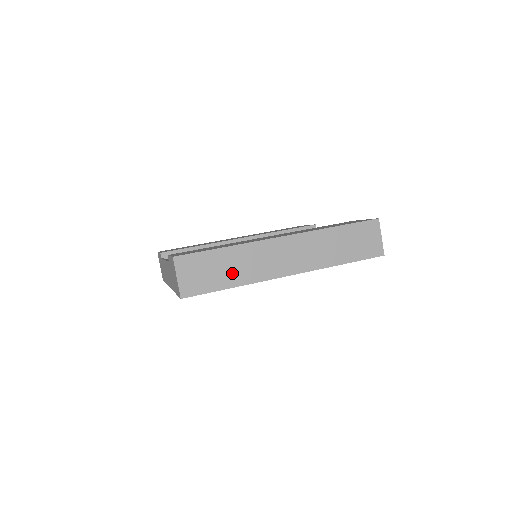
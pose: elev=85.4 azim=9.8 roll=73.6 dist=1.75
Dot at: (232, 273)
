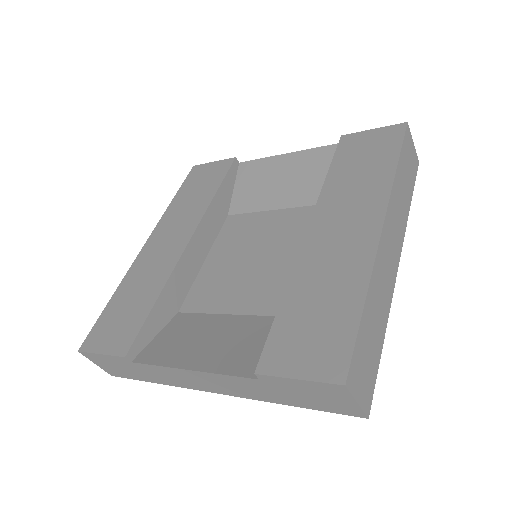
Dot at: (378, 324)
